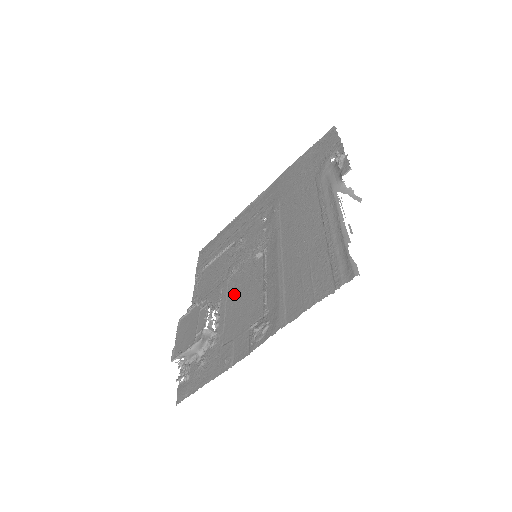
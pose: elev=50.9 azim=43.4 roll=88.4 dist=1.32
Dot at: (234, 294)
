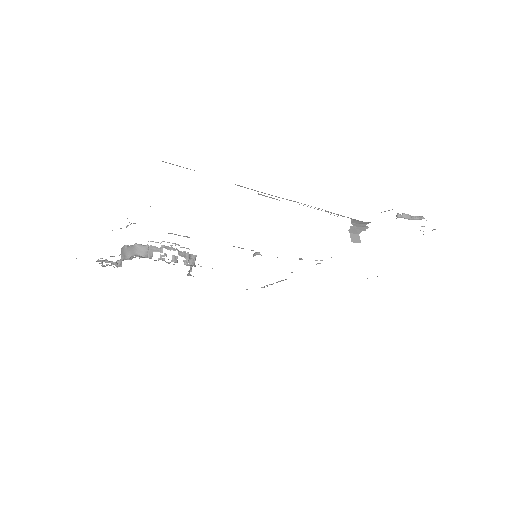
Dot at: occluded
